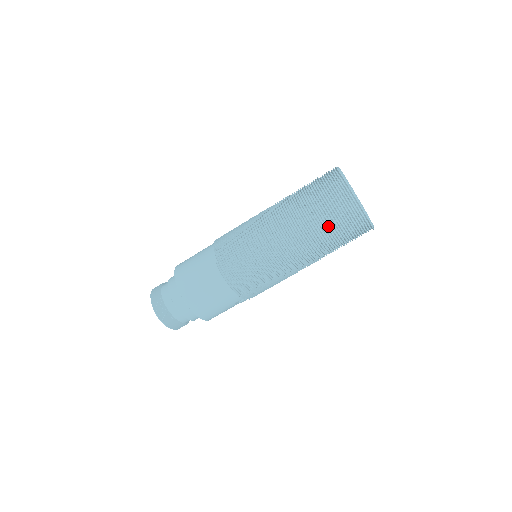
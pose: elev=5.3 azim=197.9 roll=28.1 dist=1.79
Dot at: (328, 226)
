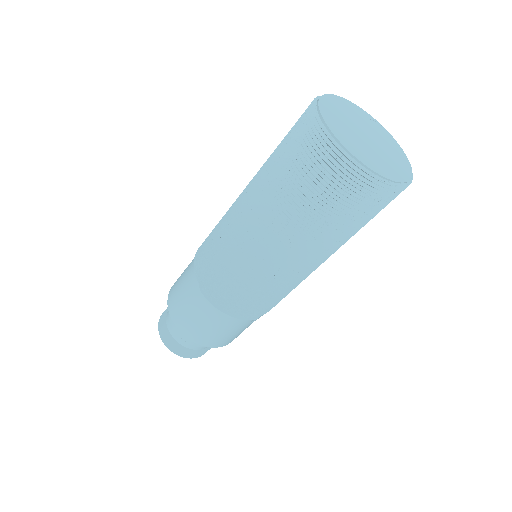
Dot at: (321, 211)
